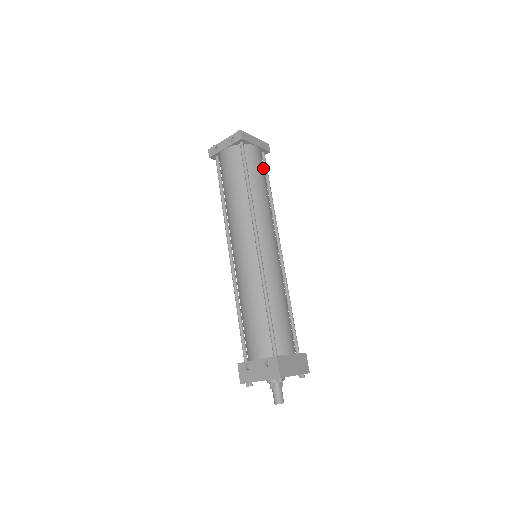
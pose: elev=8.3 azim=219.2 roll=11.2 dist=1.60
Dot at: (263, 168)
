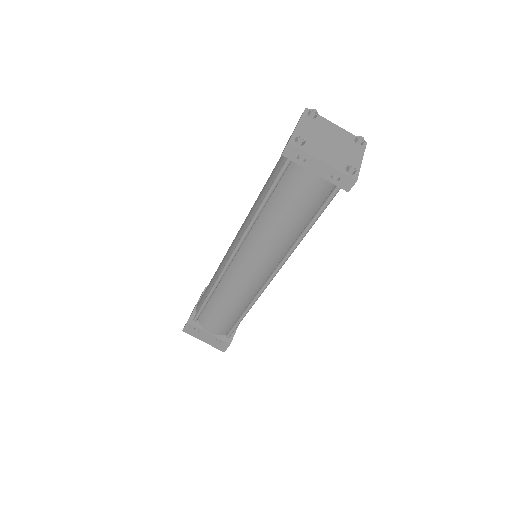
Dot at: occluded
